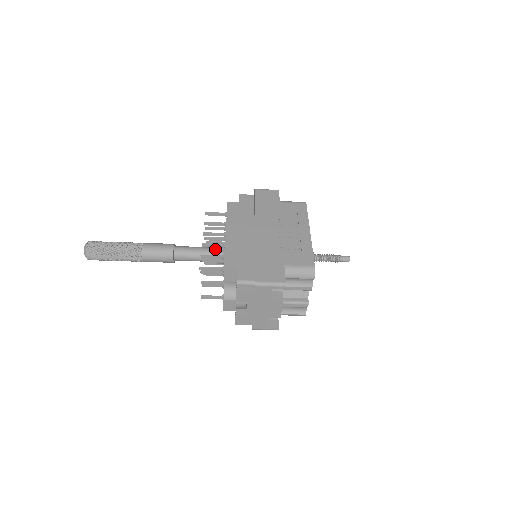
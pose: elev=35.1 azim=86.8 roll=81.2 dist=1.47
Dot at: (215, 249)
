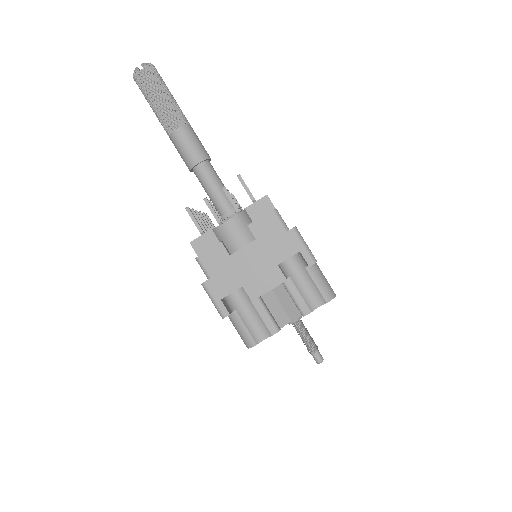
Dot at: occluded
